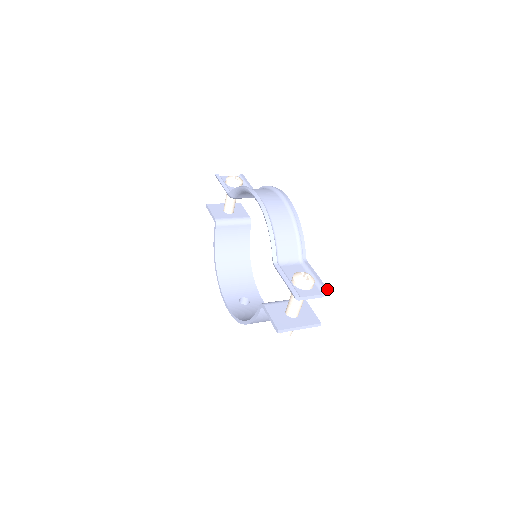
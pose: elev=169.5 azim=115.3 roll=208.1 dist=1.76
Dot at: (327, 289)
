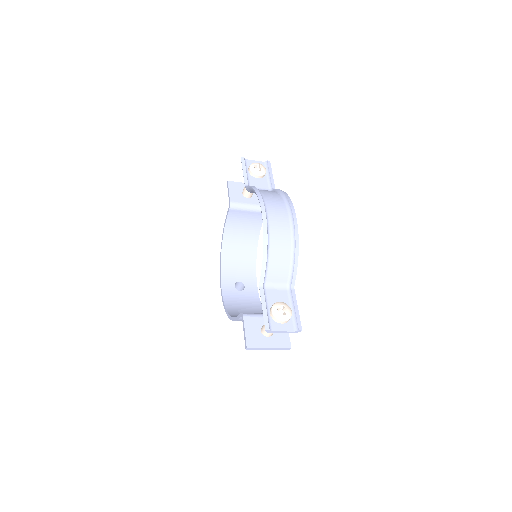
Dot at: (301, 327)
